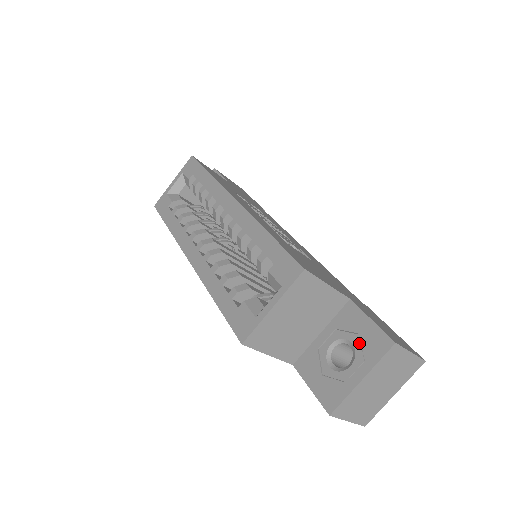
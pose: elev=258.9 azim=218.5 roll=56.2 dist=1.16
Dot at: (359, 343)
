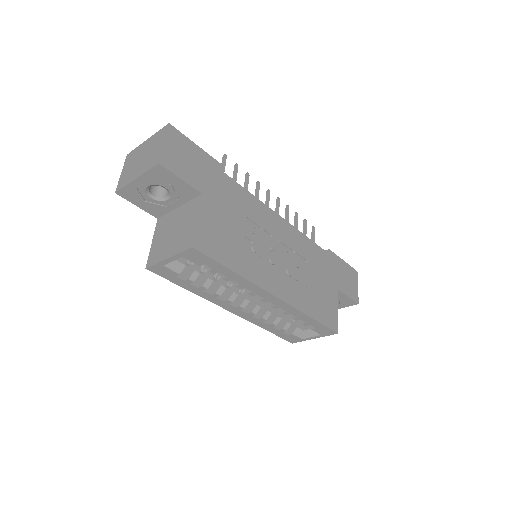
Dot at: (338, 301)
